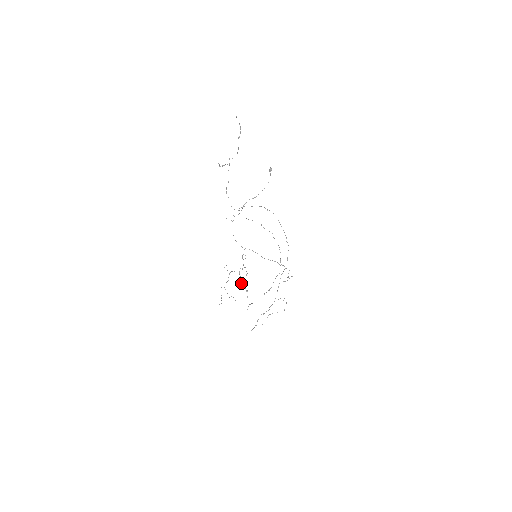
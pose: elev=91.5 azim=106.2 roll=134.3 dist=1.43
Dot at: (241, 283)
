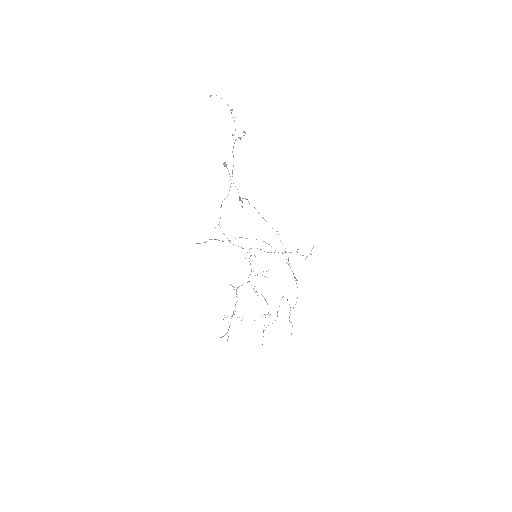
Dot at: occluded
